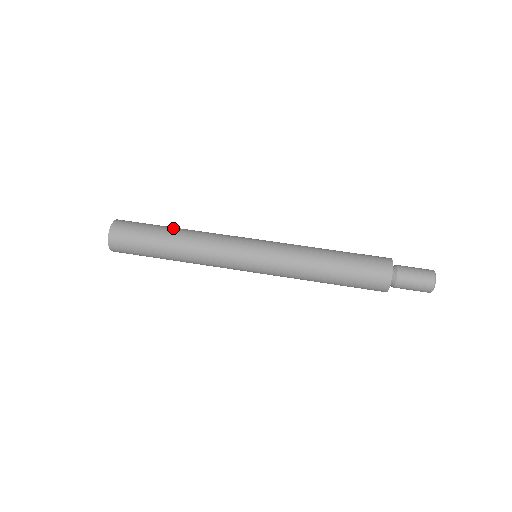
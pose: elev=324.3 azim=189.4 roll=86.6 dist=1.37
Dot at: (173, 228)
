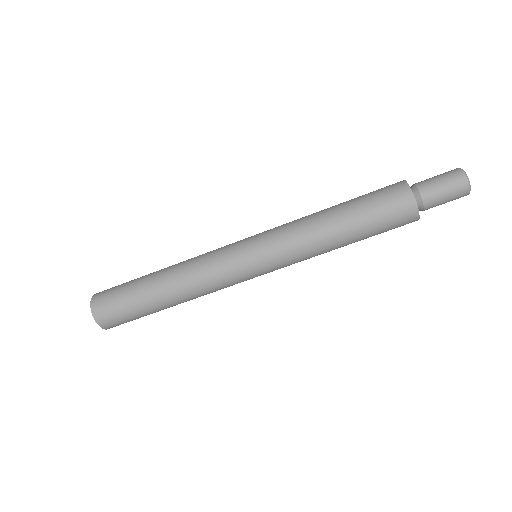
Dot at: (154, 273)
